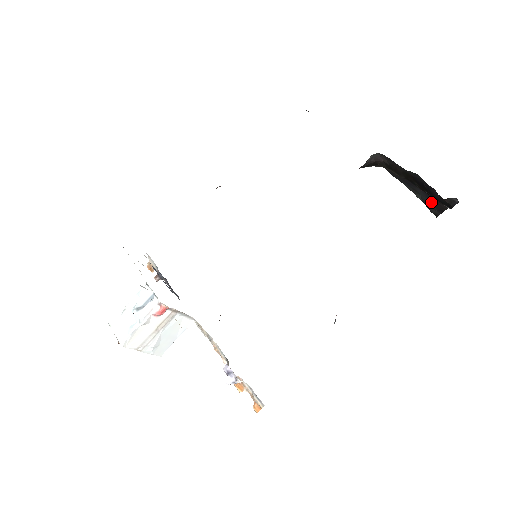
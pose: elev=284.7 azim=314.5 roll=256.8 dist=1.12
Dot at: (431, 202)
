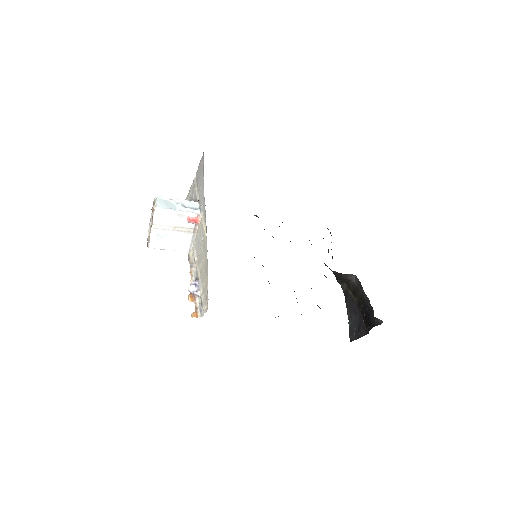
Dot at: (356, 329)
